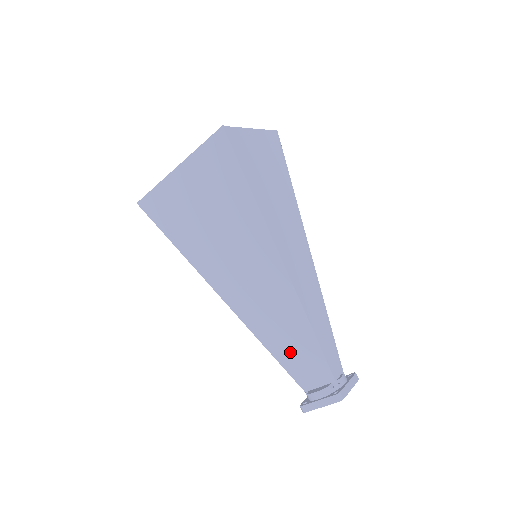
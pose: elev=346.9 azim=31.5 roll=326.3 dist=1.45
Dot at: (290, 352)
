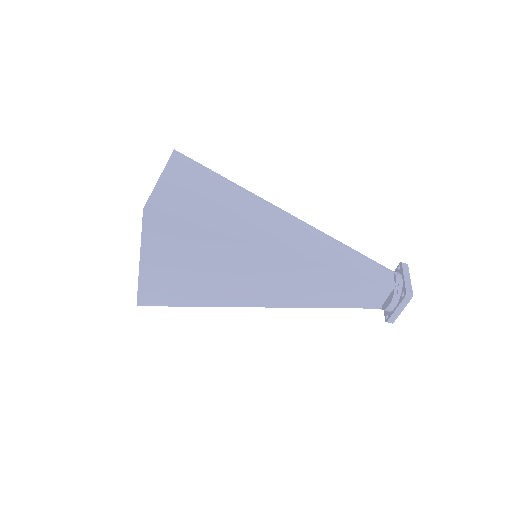
Dot at: (345, 296)
